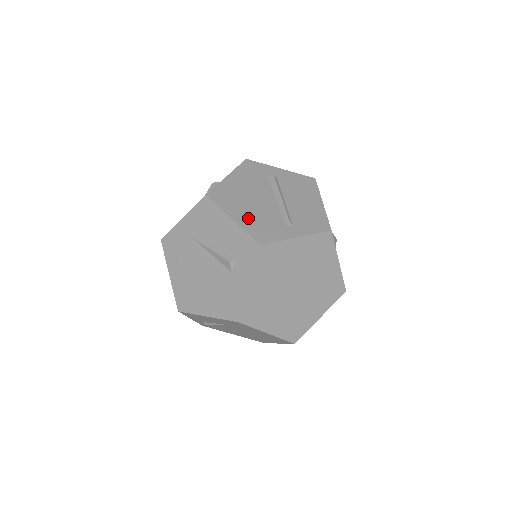
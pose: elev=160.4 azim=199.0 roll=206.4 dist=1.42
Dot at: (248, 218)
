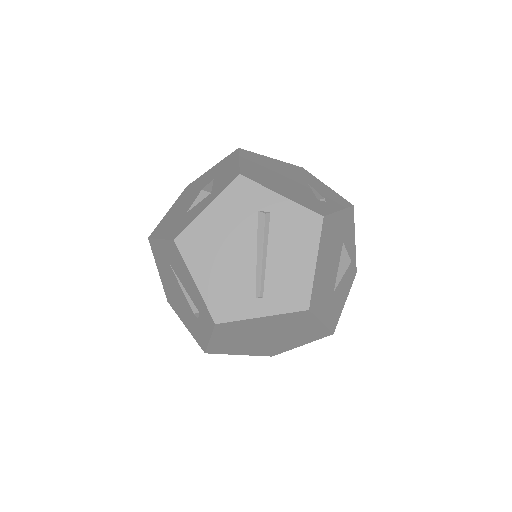
Dot at: (213, 282)
